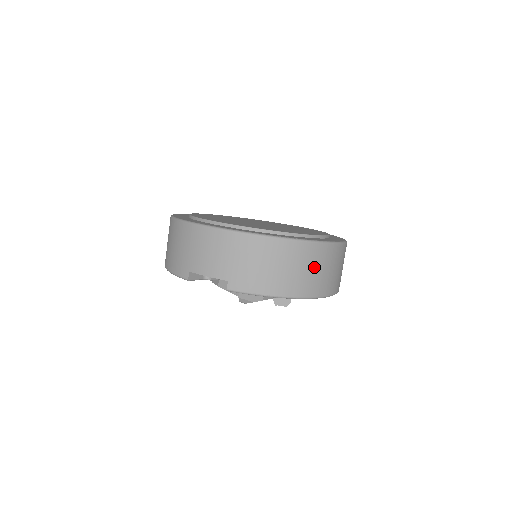
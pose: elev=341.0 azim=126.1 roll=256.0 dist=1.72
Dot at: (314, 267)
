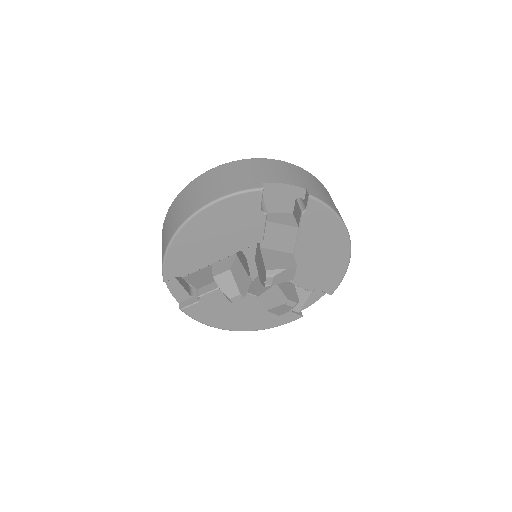
Dot at: occluded
